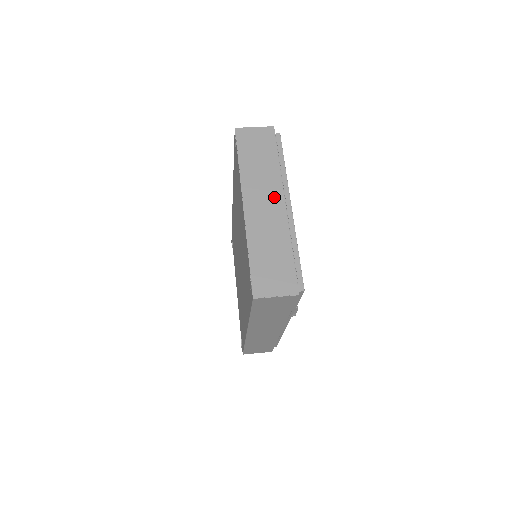
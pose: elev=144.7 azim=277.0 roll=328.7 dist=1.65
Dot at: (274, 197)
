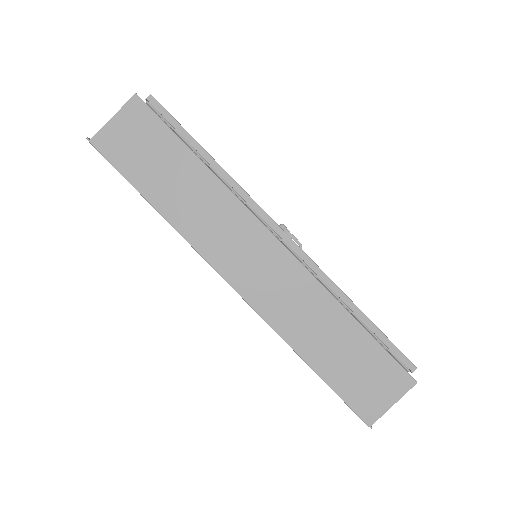
Dot at: occluded
